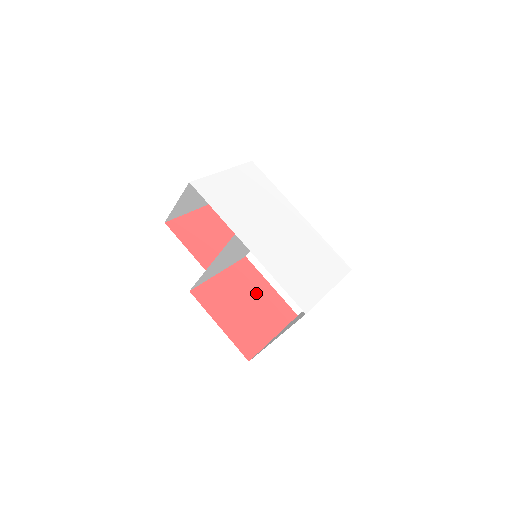
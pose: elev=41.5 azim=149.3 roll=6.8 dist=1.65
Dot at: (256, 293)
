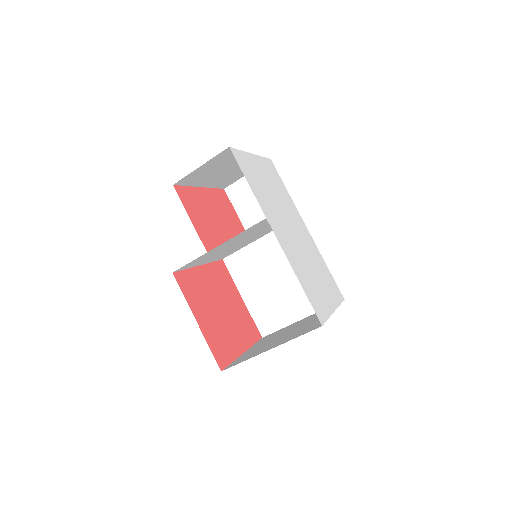
Dot at: (230, 300)
